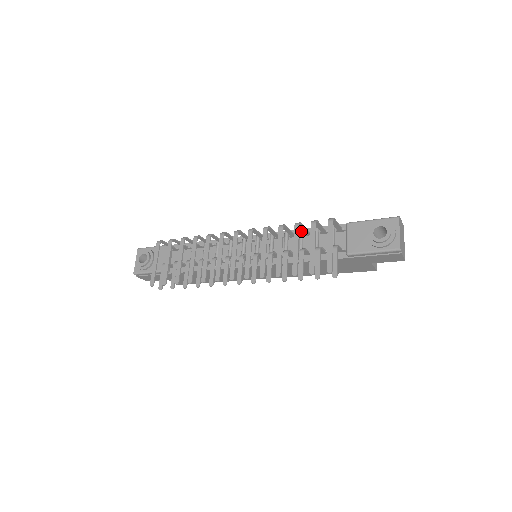
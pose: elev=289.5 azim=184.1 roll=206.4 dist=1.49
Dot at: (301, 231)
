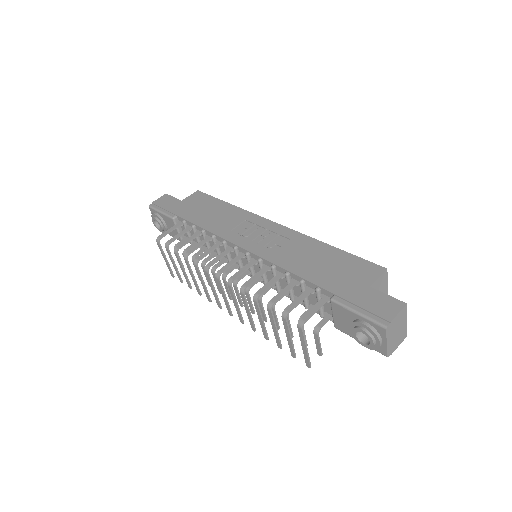
Dot at: (286, 277)
